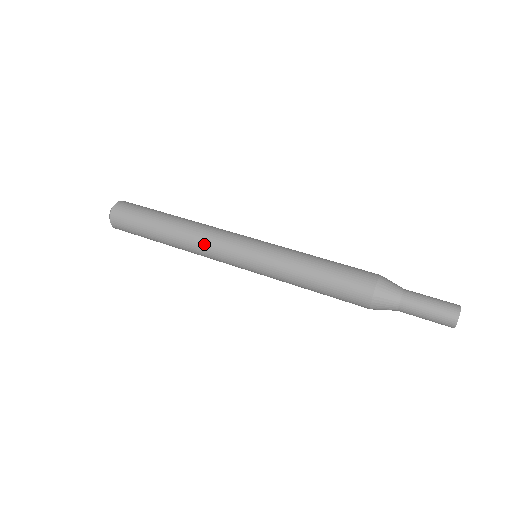
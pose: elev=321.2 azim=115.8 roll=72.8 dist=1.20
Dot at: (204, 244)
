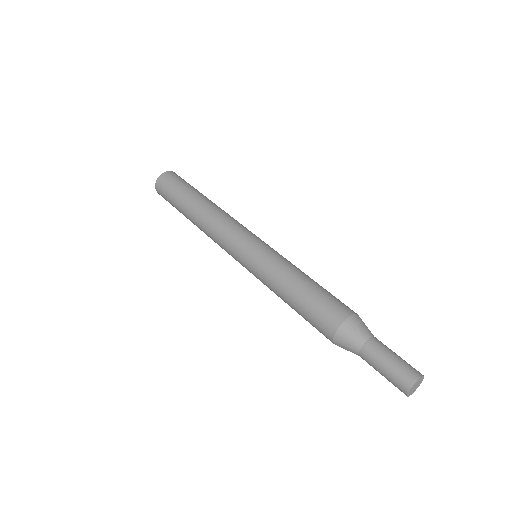
Dot at: (215, 242)
